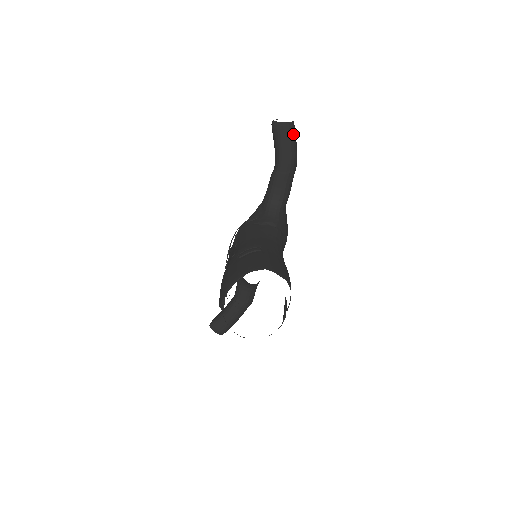
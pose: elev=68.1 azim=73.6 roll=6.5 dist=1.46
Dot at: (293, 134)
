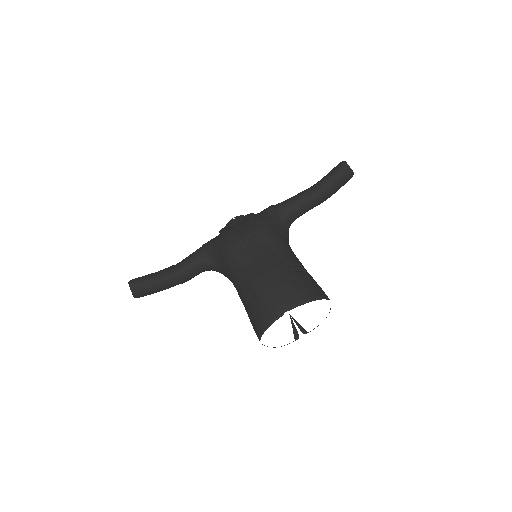
Dot at: occluded
